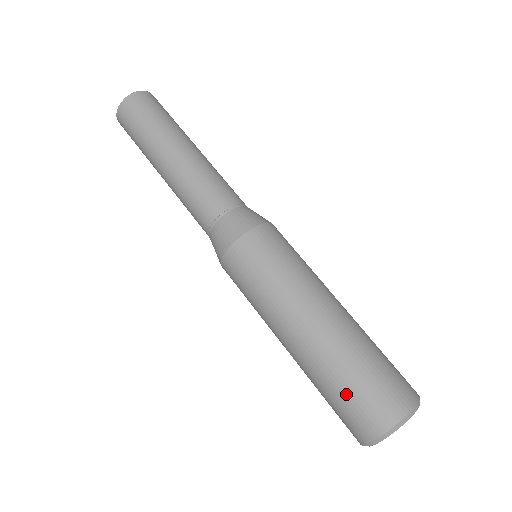
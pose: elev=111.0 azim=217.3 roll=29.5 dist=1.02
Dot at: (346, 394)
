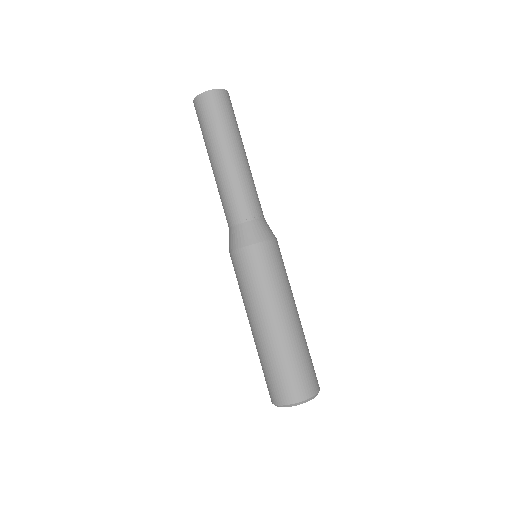
Dot at: (263, 372)
